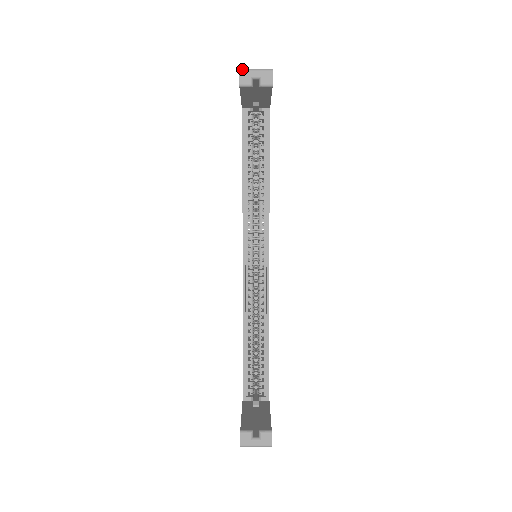
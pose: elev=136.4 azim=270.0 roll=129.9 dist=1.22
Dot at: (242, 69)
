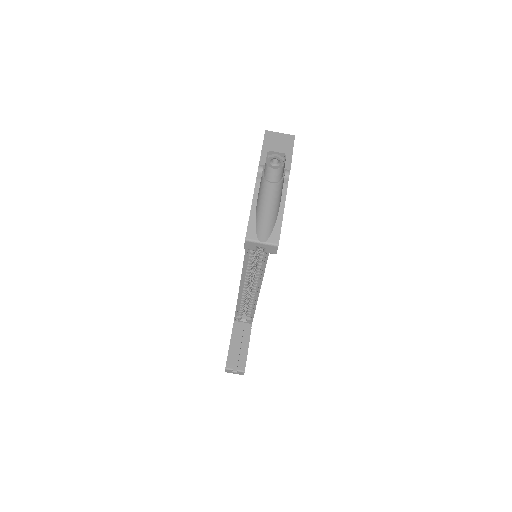
Dot at: (248, 240)
